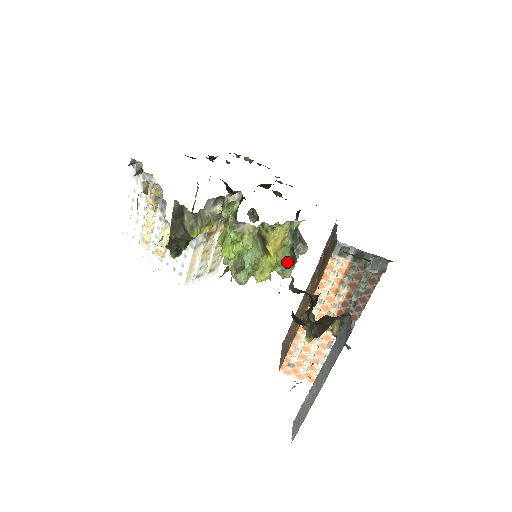
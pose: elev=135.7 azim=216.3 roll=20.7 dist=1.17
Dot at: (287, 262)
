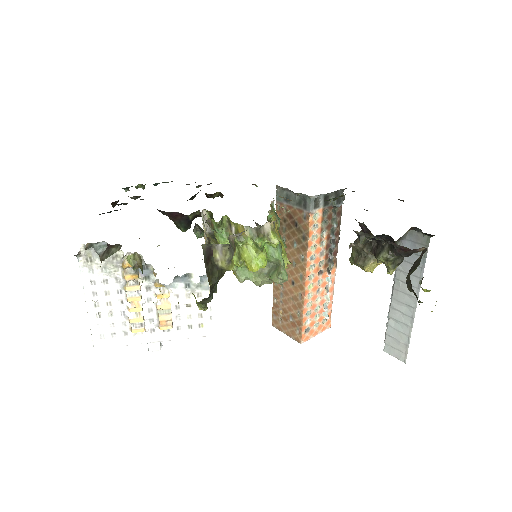
Dot at: (284, 242)
